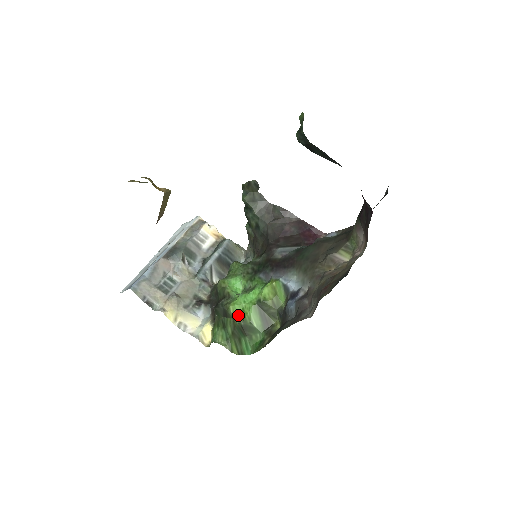
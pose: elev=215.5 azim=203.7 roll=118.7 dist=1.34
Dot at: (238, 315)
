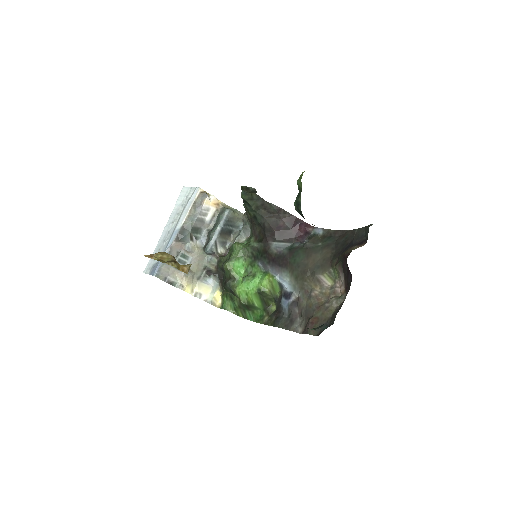
Dot at: (243, 297)
